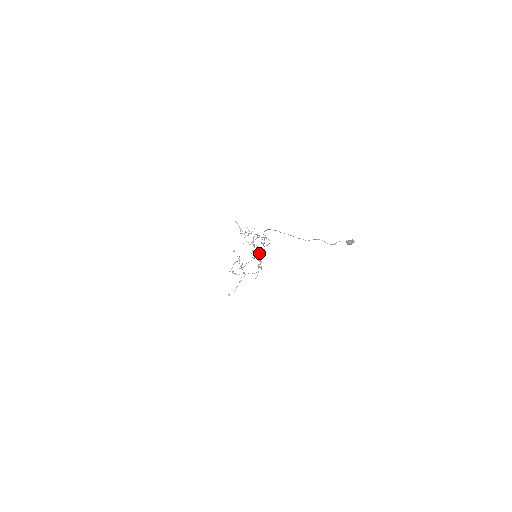
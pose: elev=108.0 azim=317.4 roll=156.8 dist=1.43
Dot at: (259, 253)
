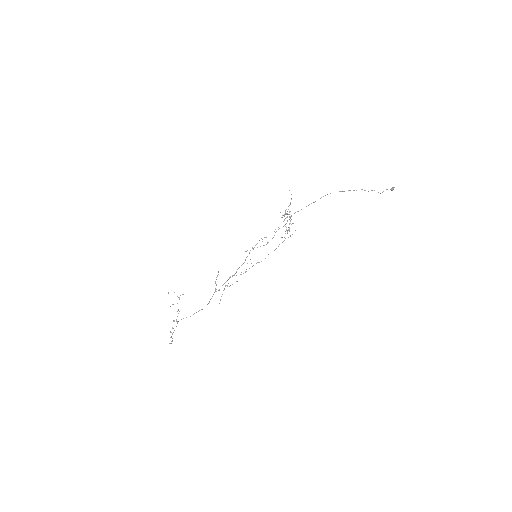
Dot at: (216, 279)
